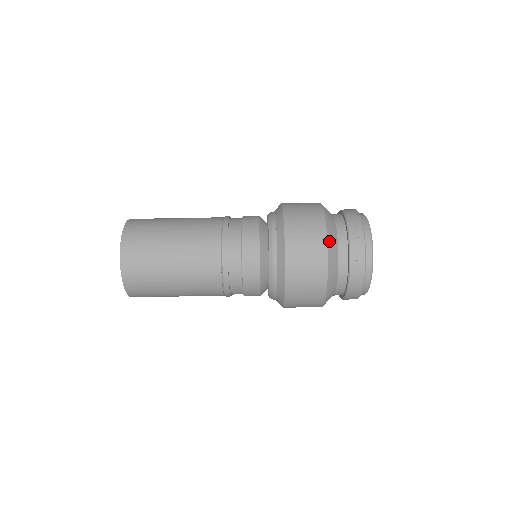
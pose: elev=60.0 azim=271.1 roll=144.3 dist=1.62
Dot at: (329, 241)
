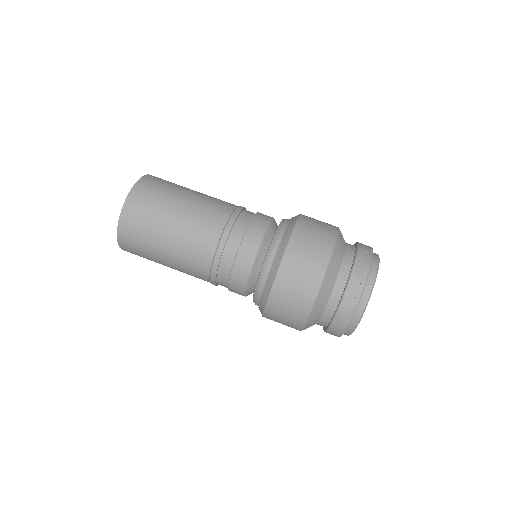
Dot at: (332, 261)
